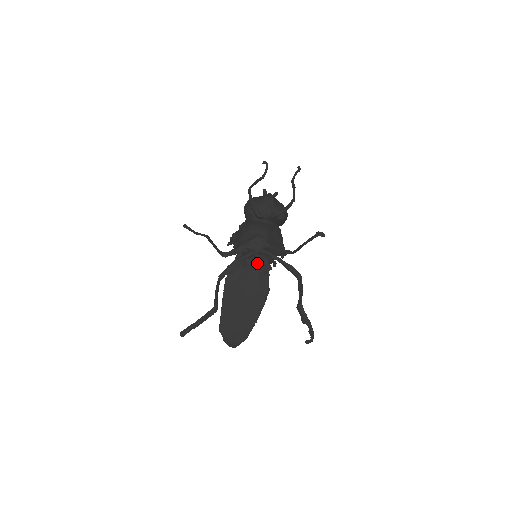
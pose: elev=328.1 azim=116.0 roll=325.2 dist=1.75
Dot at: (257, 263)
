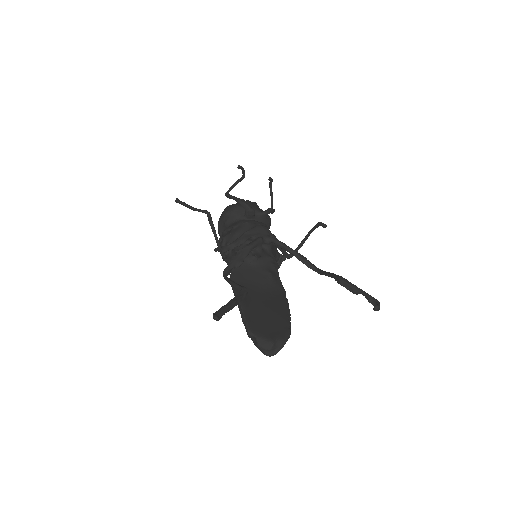
Dot at: (265, 256)
